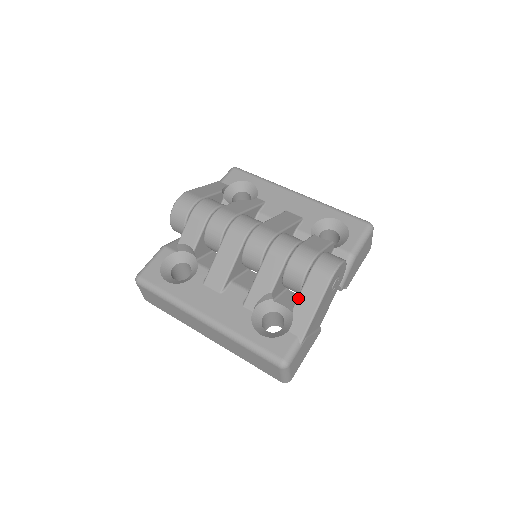
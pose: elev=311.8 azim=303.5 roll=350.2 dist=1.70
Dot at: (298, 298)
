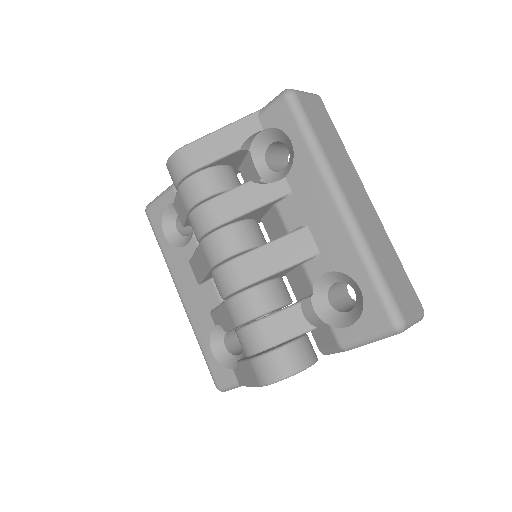
Dot at: (240, 362)
